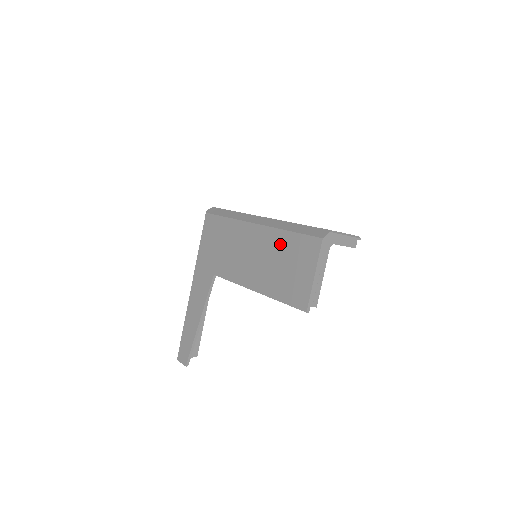
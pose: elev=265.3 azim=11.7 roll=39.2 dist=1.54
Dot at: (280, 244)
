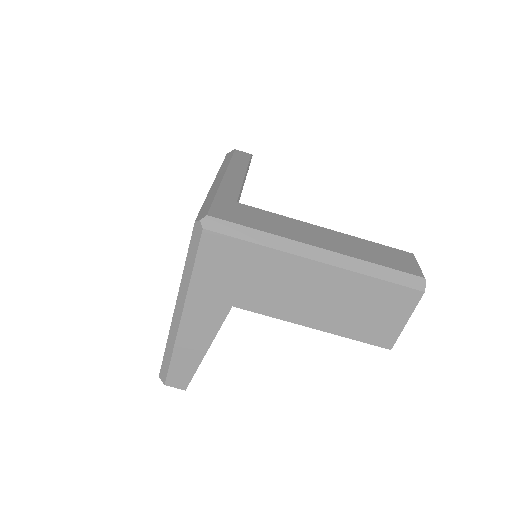
Dot at: (360, 289)
